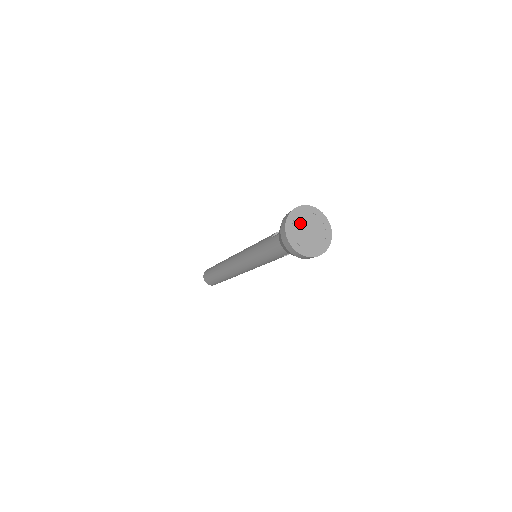
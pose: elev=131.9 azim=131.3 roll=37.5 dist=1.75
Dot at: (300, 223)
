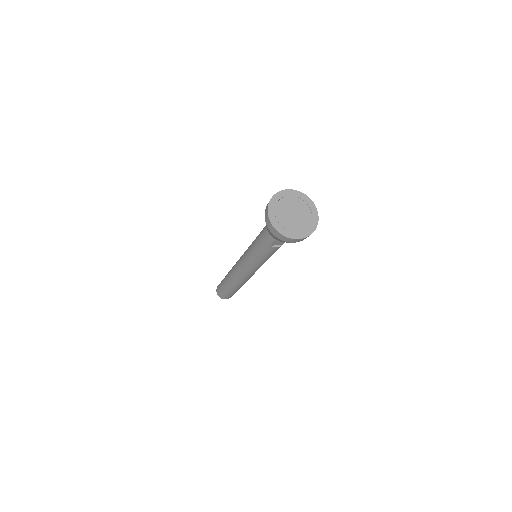
Dot at: (287, 203)
